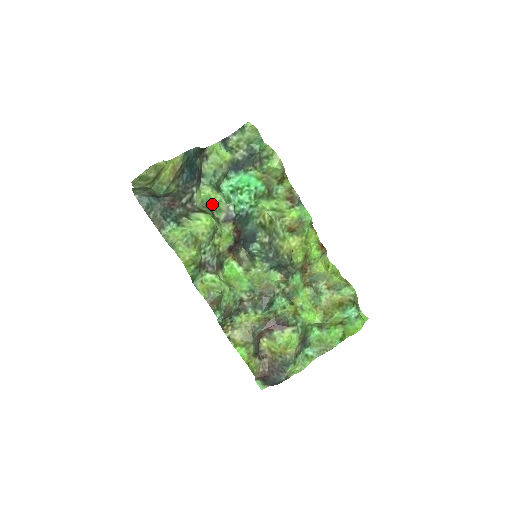
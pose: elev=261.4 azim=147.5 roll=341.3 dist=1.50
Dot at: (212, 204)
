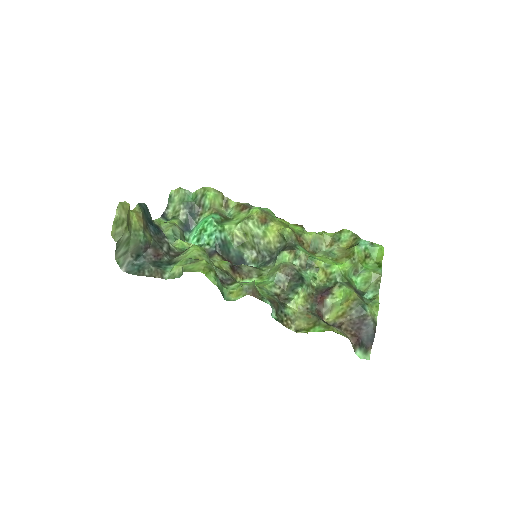
Dot at: occluded
